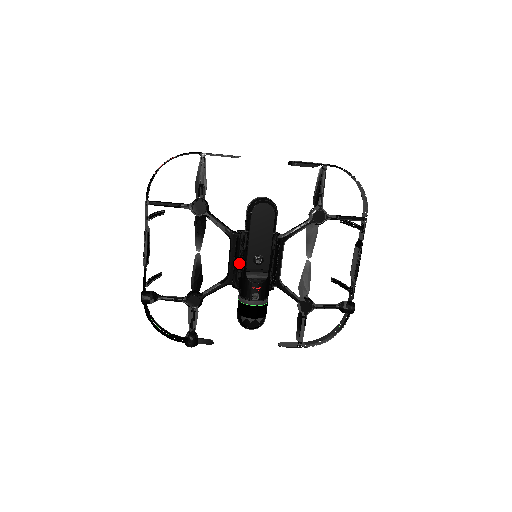
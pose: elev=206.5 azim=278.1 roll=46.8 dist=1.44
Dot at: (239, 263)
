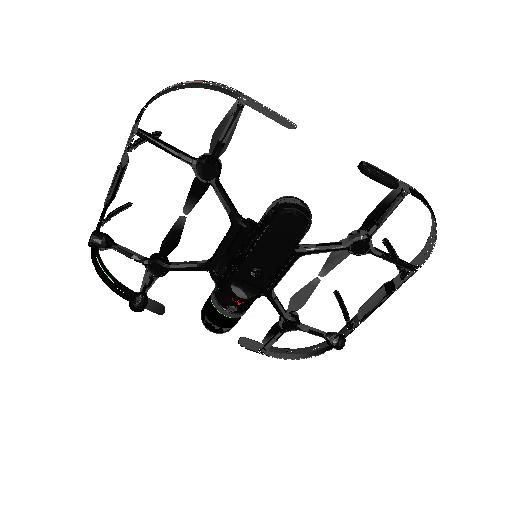
Dot at: (230, 258)
